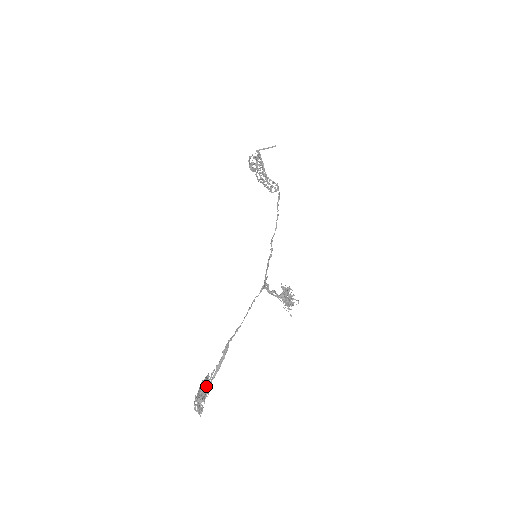
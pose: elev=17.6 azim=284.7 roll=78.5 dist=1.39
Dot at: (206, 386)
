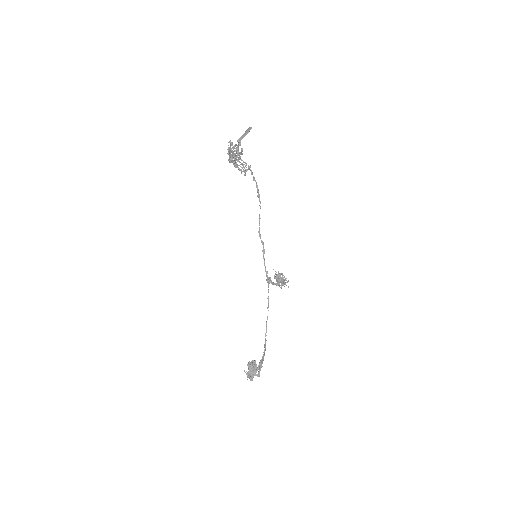
Dot at: (257, 368)
